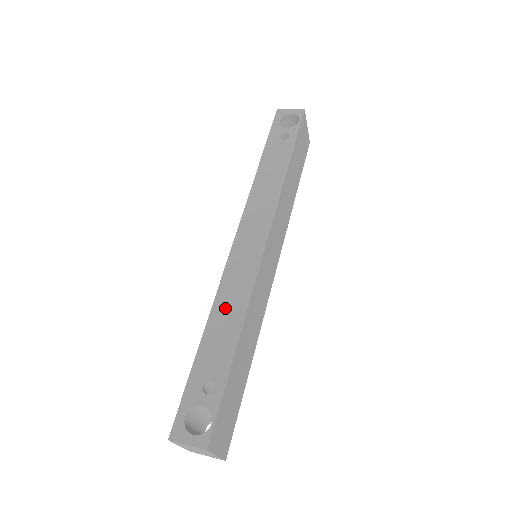
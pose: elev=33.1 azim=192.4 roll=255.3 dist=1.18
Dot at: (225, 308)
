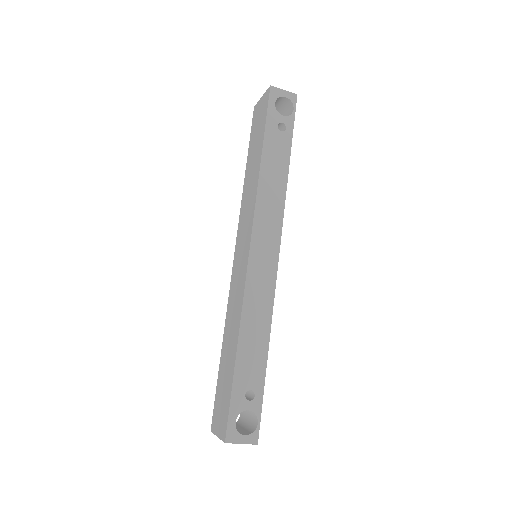
Dot at: (253, 321)
